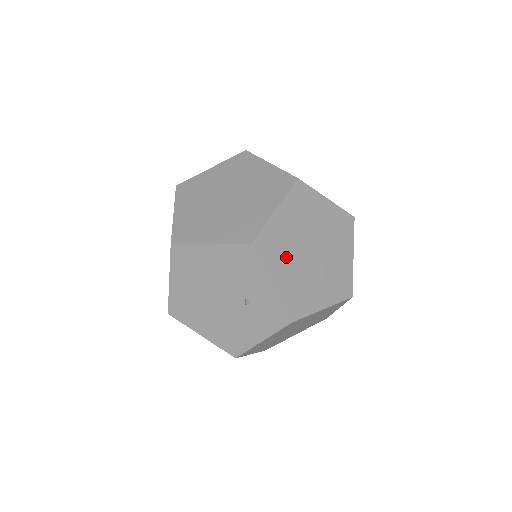
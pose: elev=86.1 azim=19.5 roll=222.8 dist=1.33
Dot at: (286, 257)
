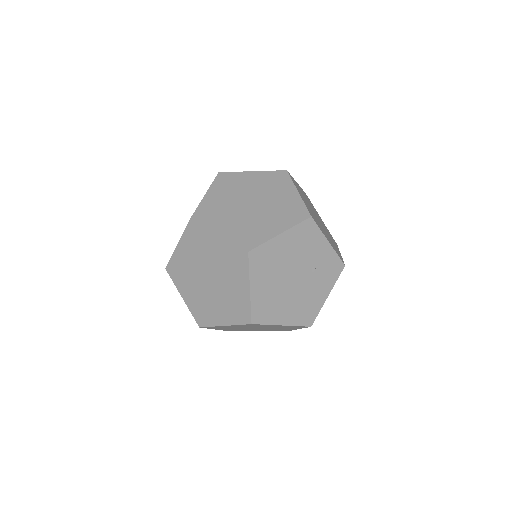
Dot at: (318, 223)
